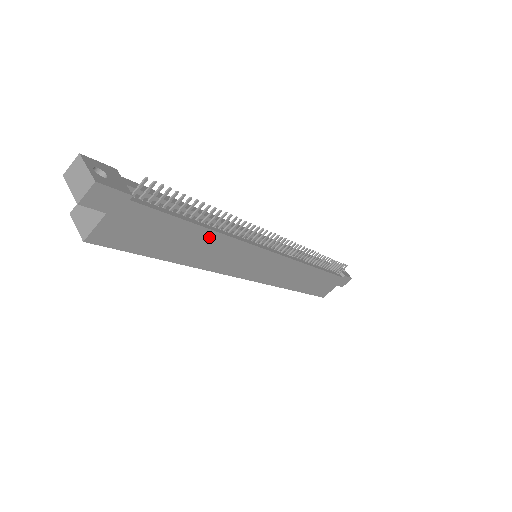
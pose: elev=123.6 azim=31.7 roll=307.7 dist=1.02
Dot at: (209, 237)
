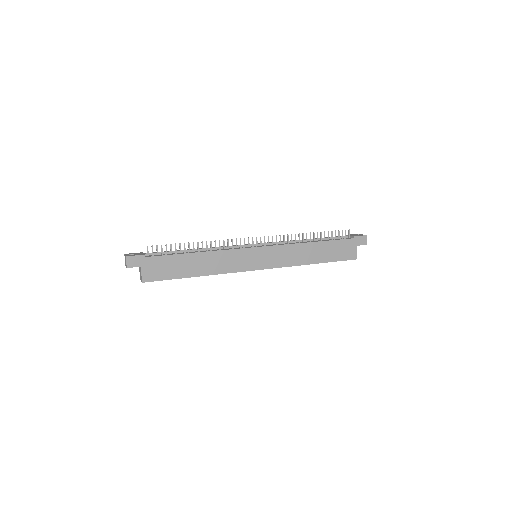
Dot at: (202, 256)
